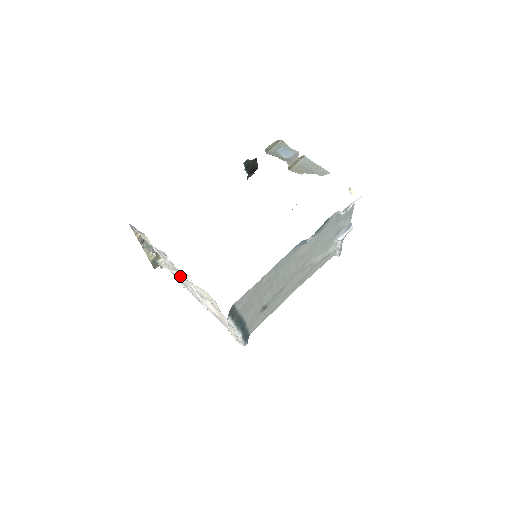
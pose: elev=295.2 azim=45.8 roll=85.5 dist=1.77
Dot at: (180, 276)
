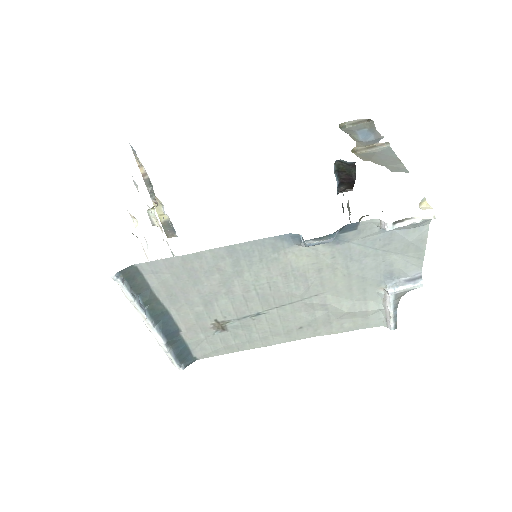
Dot at: occluded
